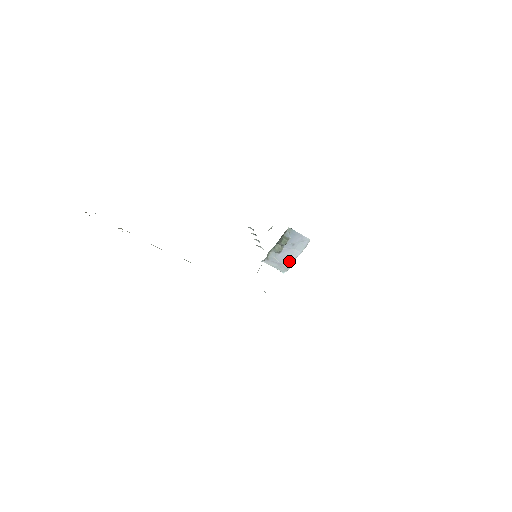
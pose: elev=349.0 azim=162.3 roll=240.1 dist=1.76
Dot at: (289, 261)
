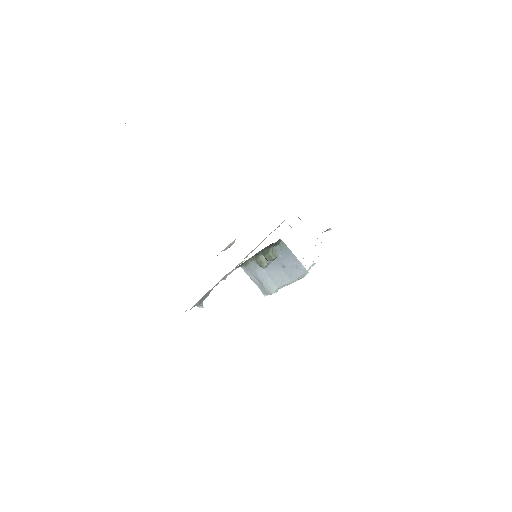
Dot at: (274, 284)
